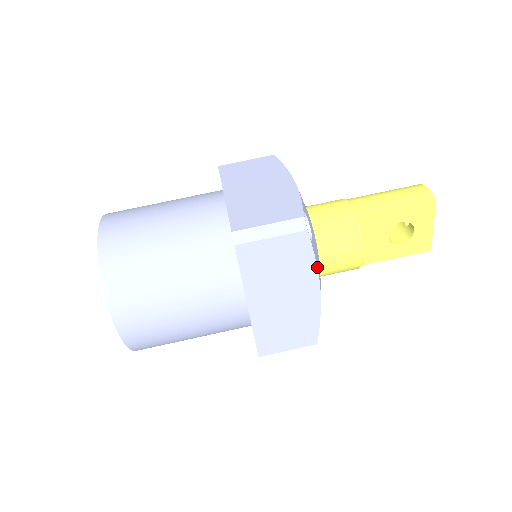
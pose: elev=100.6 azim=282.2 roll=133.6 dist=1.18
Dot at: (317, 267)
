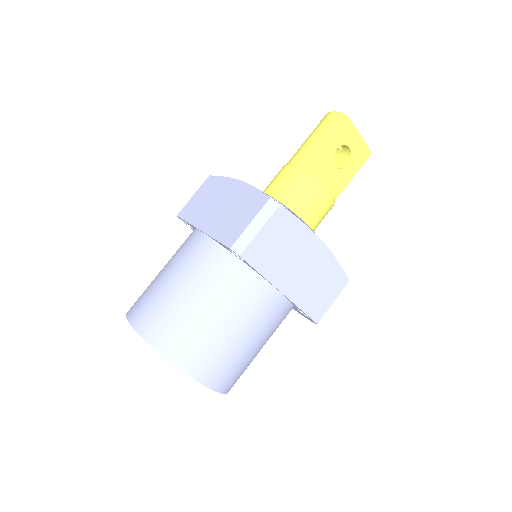
Dot at: (307, 226)
